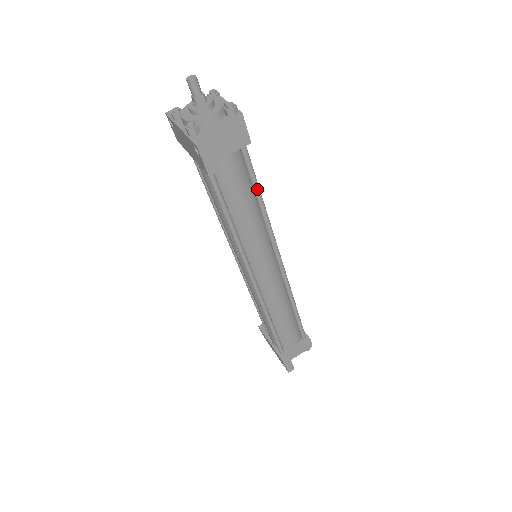
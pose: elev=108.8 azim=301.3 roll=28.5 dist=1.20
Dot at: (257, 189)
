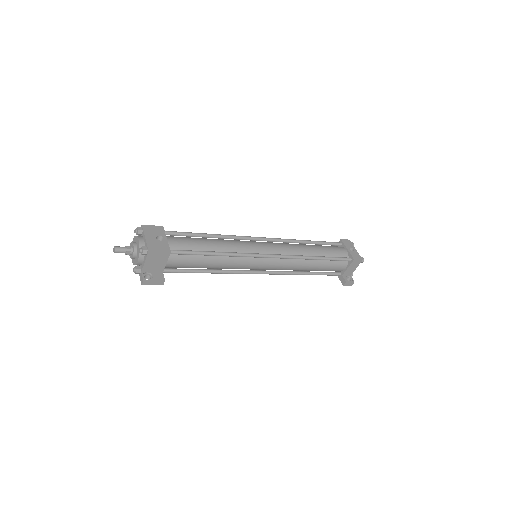
Dot at: (204, 255)
